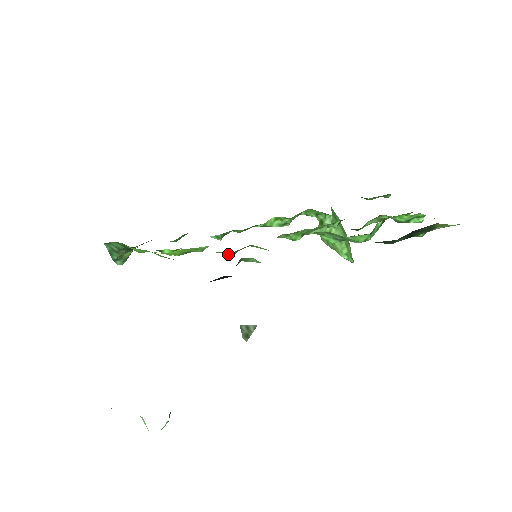
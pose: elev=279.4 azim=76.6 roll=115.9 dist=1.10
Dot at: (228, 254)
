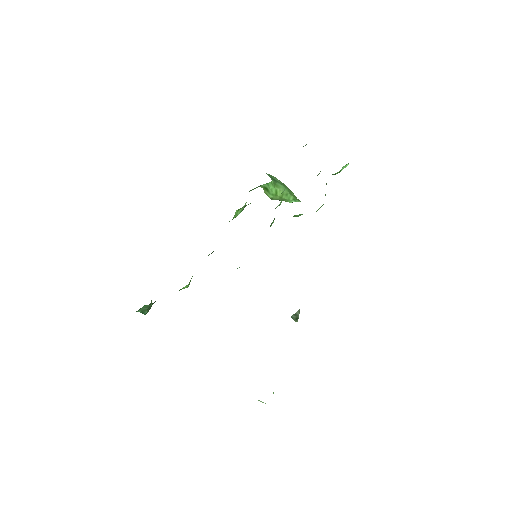
Dot at: occluded
